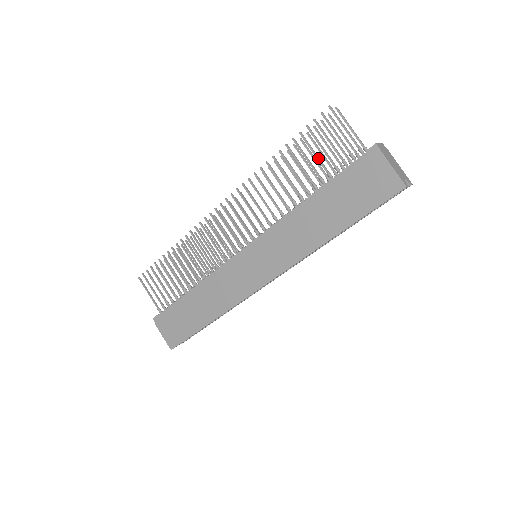
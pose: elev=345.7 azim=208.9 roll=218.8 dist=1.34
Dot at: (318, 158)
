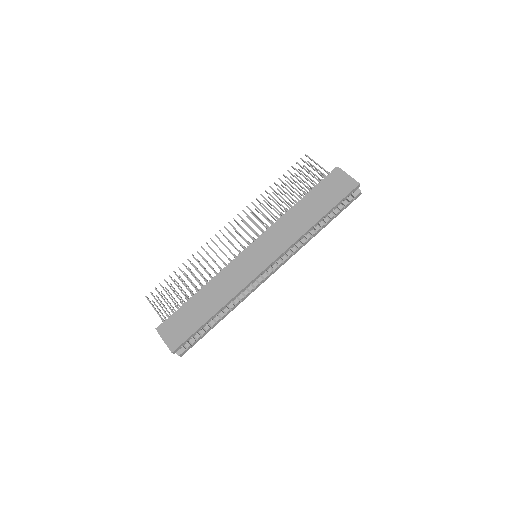
Dot at: (301, 181)
